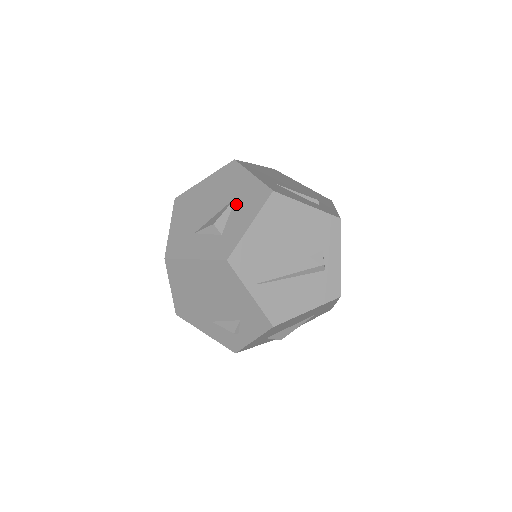
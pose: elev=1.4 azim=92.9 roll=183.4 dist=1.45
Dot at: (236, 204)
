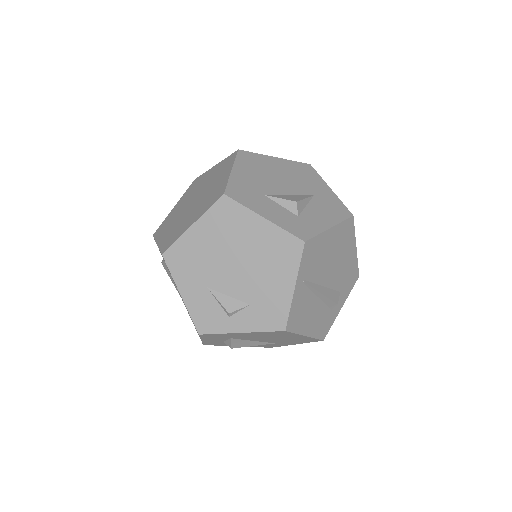
Dot at: (314, 201)
